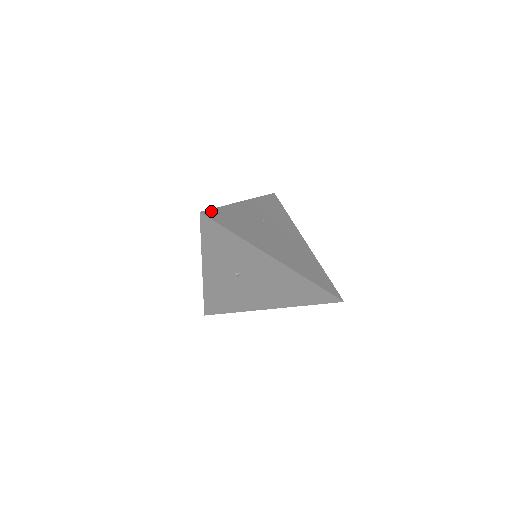
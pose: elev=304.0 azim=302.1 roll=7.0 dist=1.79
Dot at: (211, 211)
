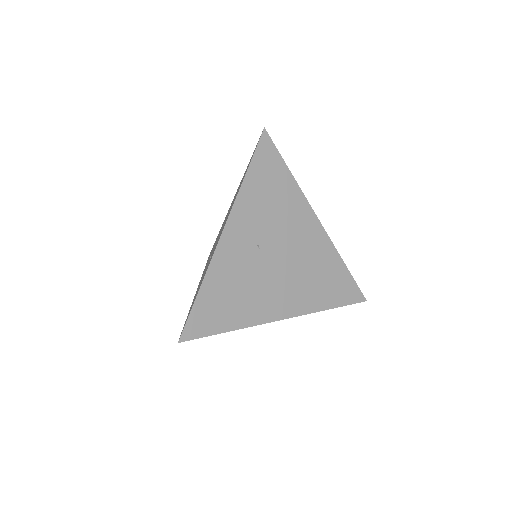
Dot at: (190, 321)
